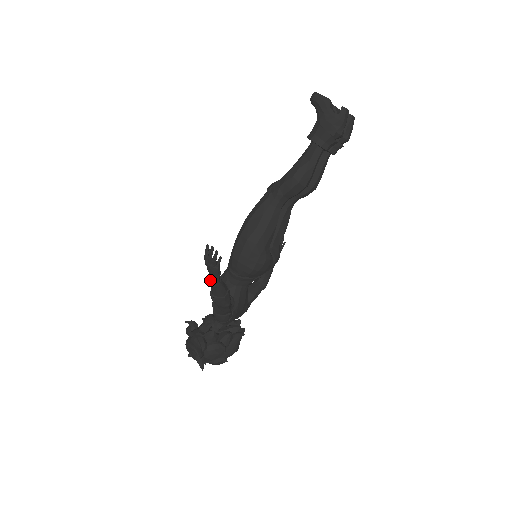
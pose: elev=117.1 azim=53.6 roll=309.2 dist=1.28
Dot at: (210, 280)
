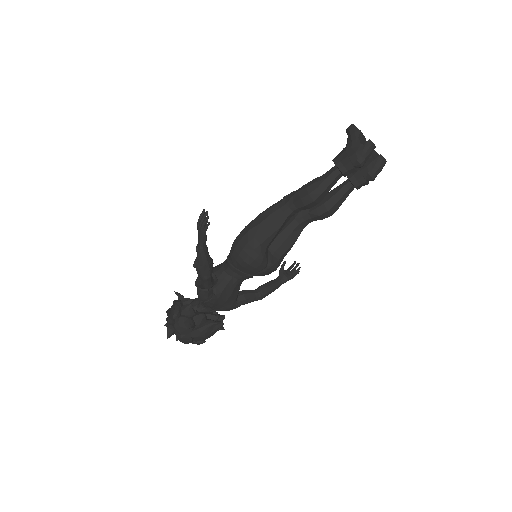
Dot at: (197, 245)
